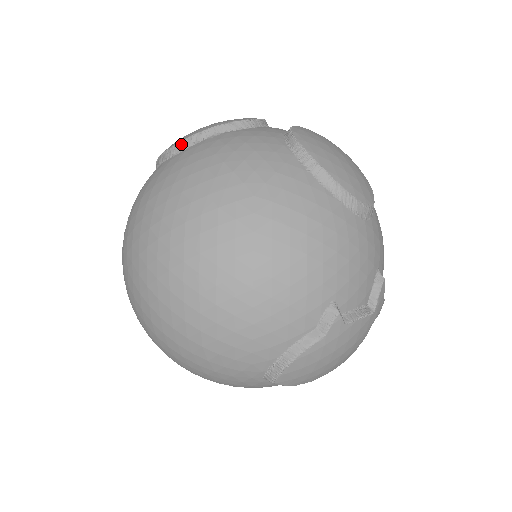
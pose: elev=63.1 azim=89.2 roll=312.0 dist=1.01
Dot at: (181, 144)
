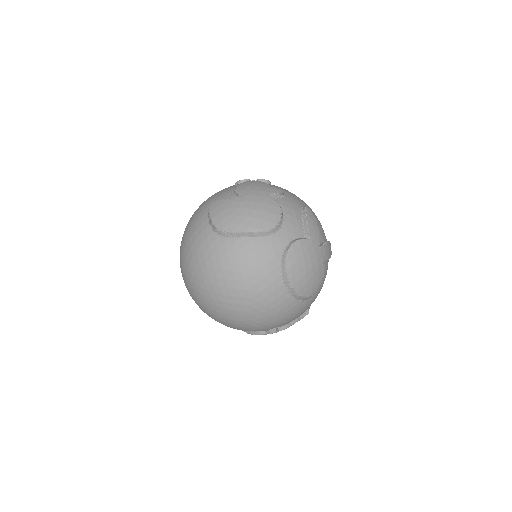
Dot at: (224, 233)
